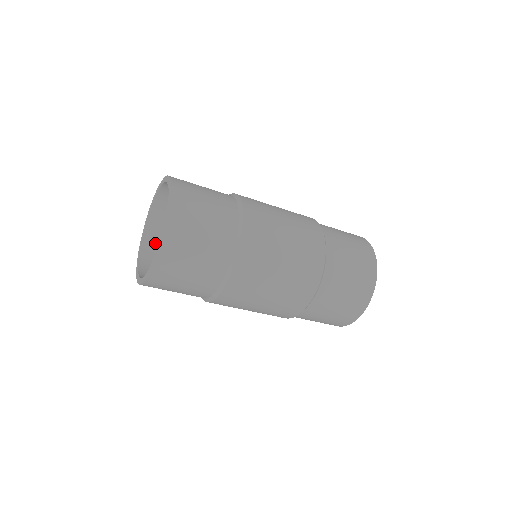
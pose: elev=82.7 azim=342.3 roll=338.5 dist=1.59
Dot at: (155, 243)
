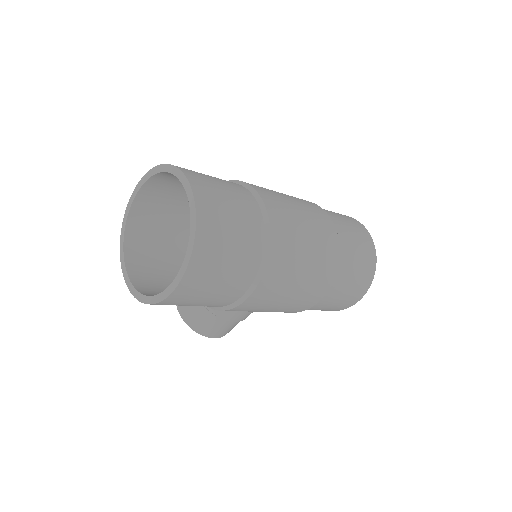
Dot at: (150, 288)
